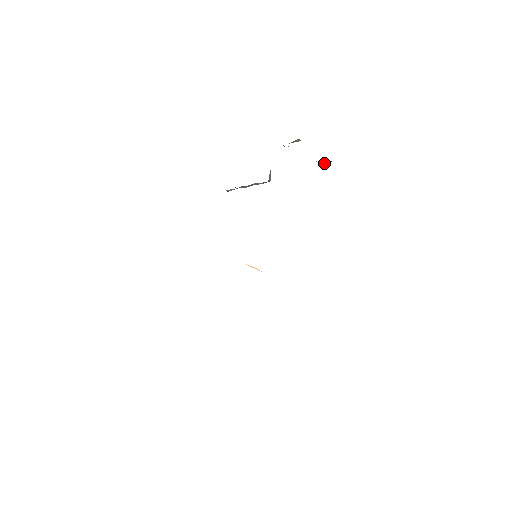
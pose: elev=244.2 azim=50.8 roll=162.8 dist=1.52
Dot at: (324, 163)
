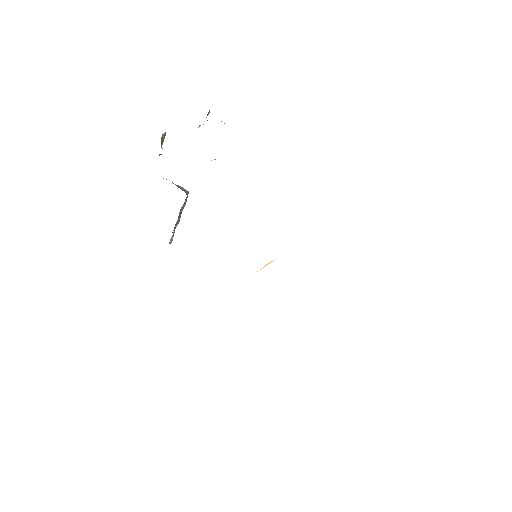
Dot at: occluded
